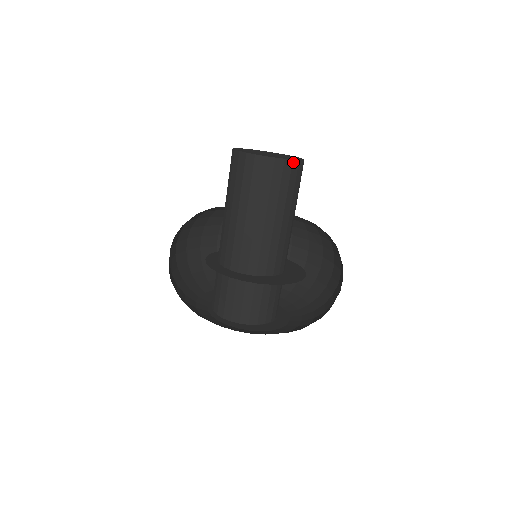
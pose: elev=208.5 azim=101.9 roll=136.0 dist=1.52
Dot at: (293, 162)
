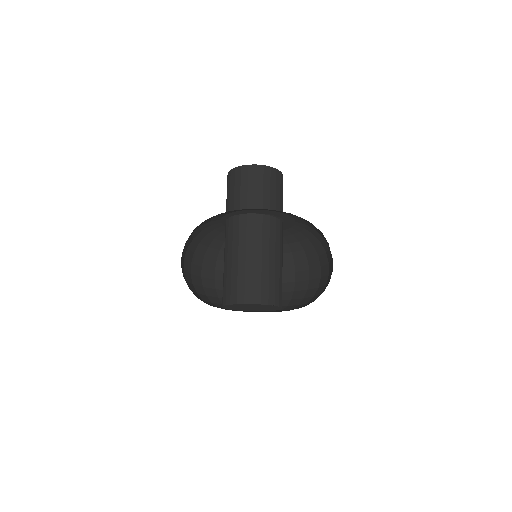
Dot at: (271, 169)
